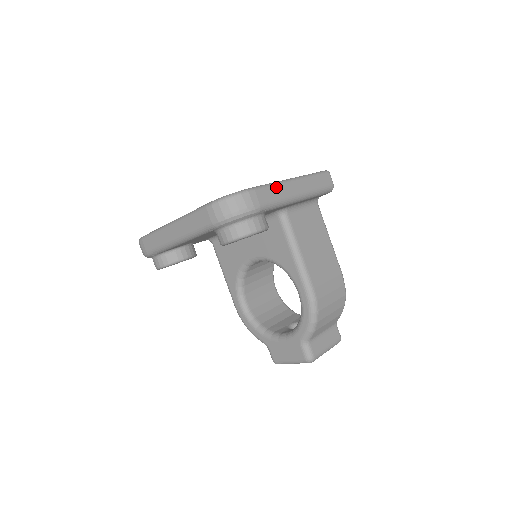
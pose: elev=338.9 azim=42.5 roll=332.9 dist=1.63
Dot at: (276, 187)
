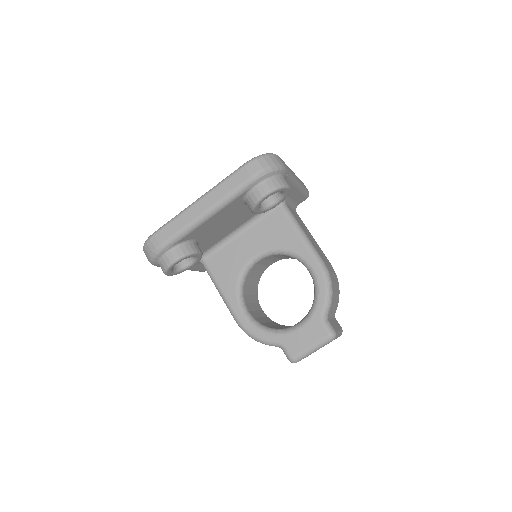
Dot at: occluded
